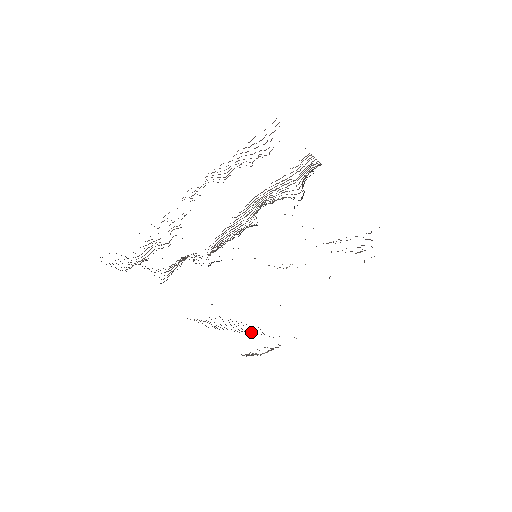
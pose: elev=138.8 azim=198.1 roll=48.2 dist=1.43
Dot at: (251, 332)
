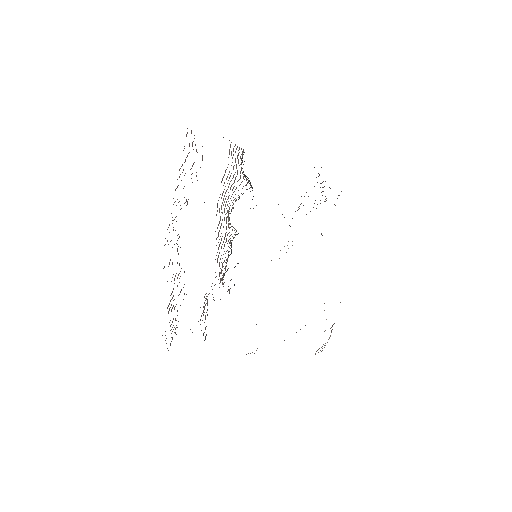
Dot at: occluded
